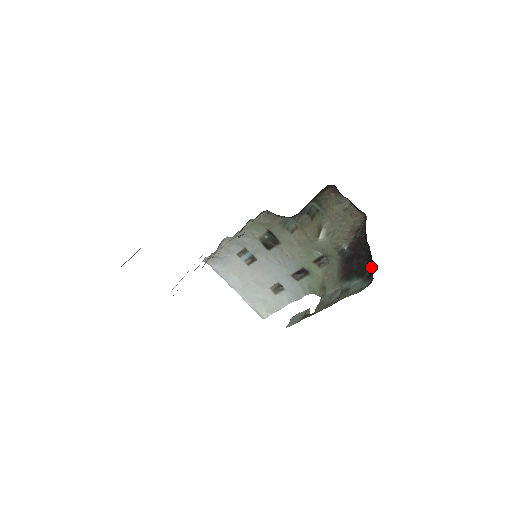
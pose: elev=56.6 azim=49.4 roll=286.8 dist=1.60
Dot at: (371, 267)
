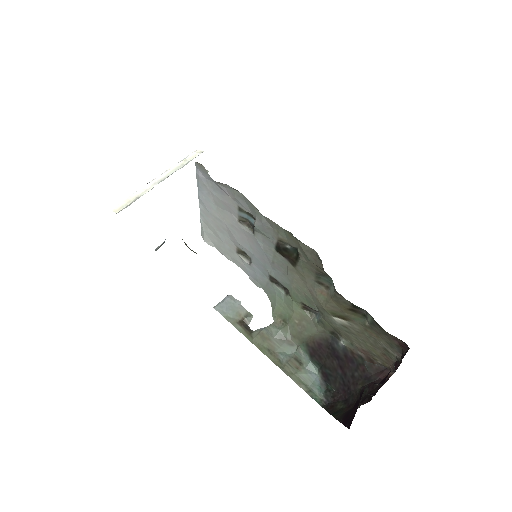
Dot at: (339, 394)
